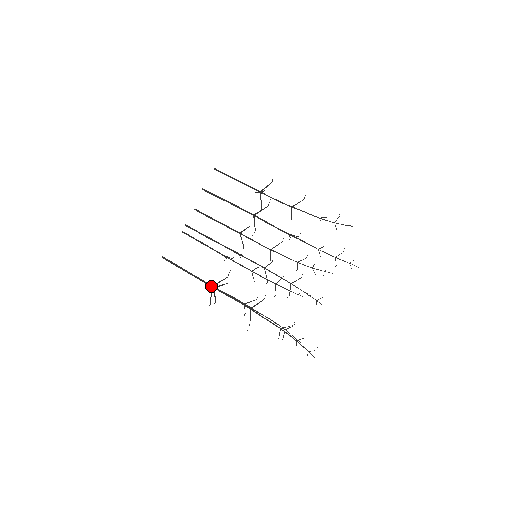
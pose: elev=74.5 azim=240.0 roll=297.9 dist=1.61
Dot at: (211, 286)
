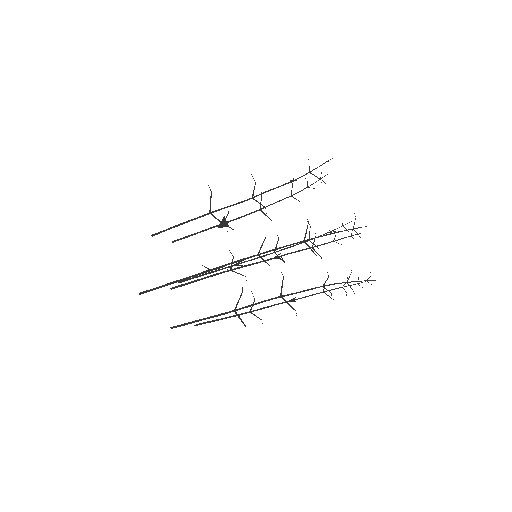
Dot at: (203, 273)
